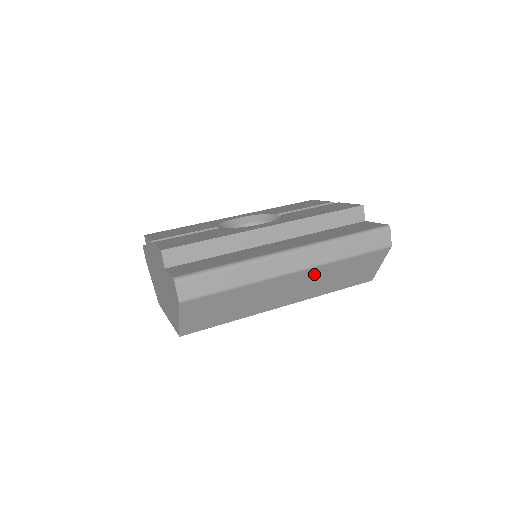
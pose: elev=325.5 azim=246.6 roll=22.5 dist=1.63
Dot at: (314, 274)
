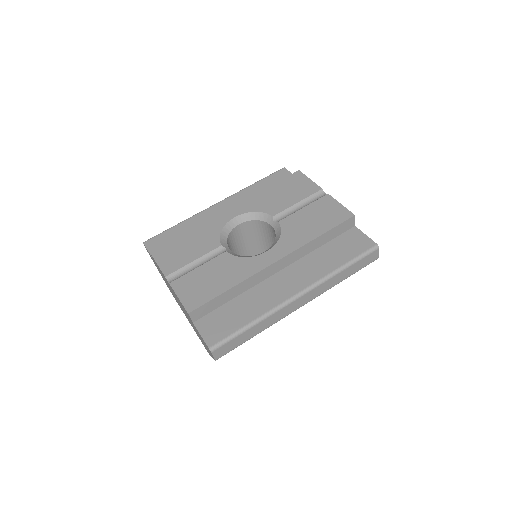
Dot at: occluded
